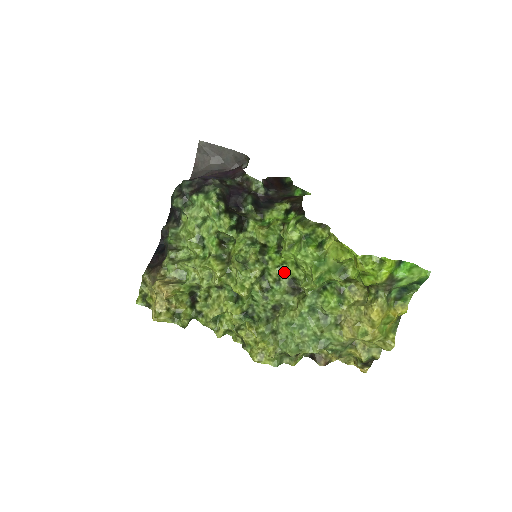
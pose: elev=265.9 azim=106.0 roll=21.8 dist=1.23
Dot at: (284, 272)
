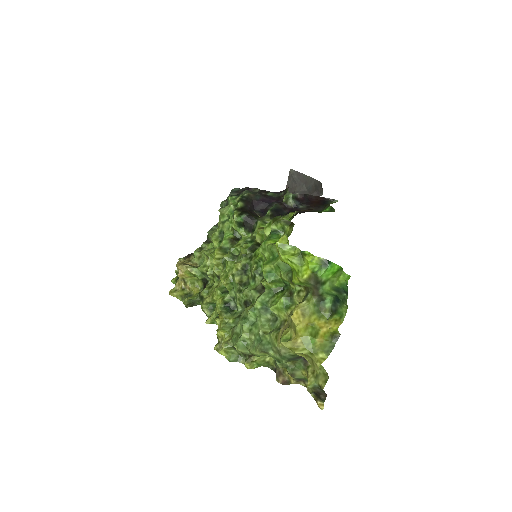
Dot at: (261, 270)
